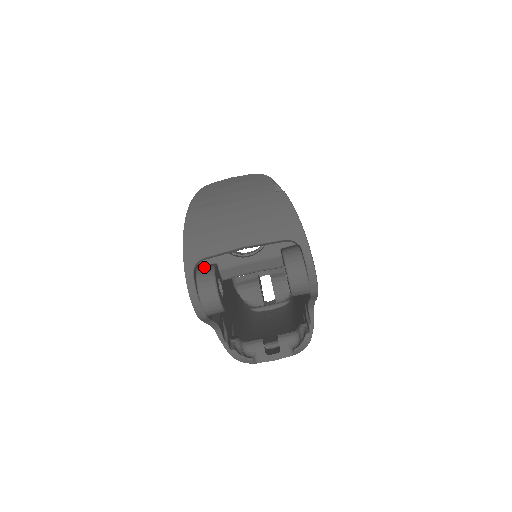
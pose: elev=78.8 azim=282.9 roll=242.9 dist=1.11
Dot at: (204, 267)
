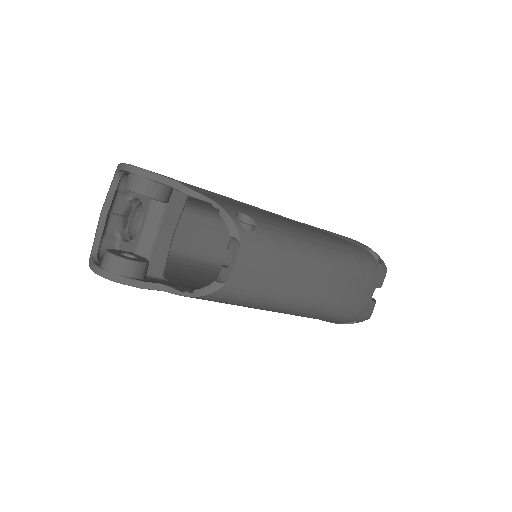
Dot at: occluded
